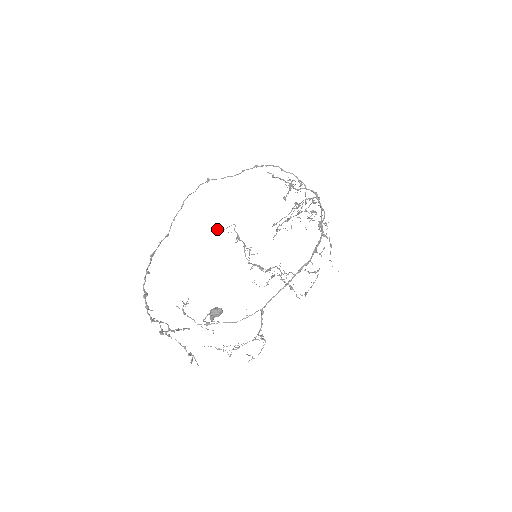
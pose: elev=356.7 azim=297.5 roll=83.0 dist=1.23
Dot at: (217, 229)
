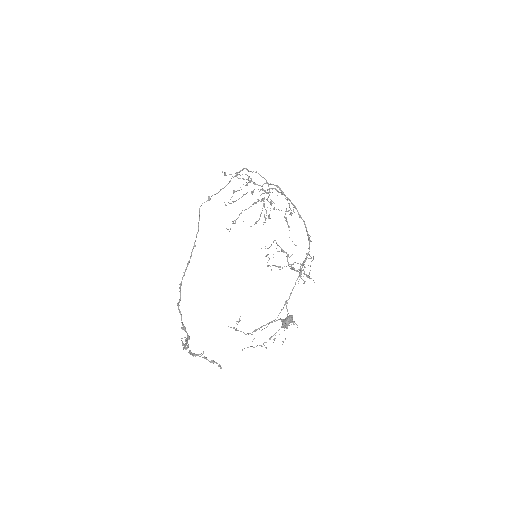
Dot at: (261, 248)
